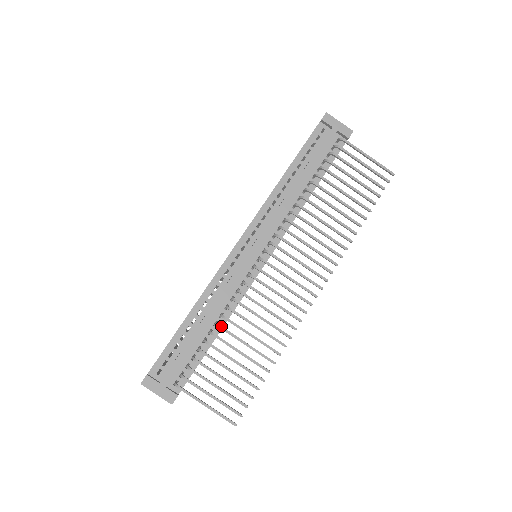
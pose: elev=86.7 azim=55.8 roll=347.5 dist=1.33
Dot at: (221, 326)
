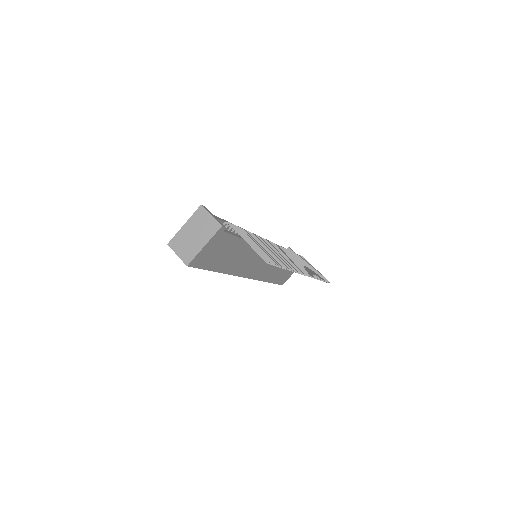
Dot at: (254, 234)
